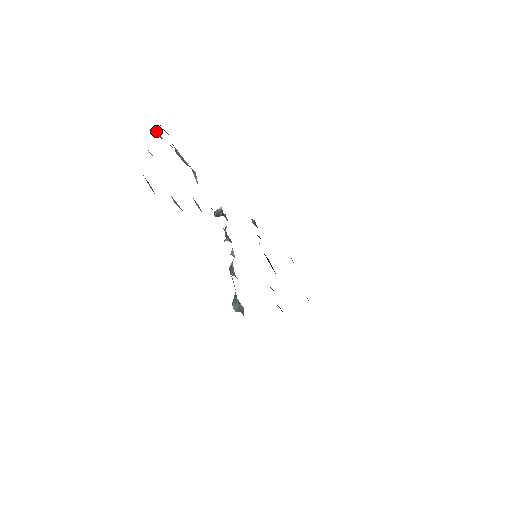
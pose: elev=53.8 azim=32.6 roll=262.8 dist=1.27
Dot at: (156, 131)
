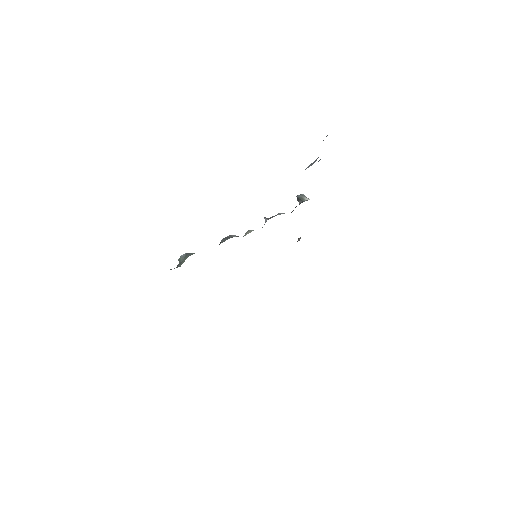
Dot at: occluded
